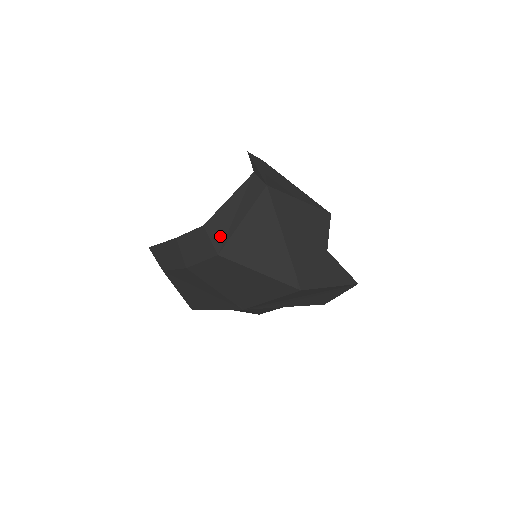
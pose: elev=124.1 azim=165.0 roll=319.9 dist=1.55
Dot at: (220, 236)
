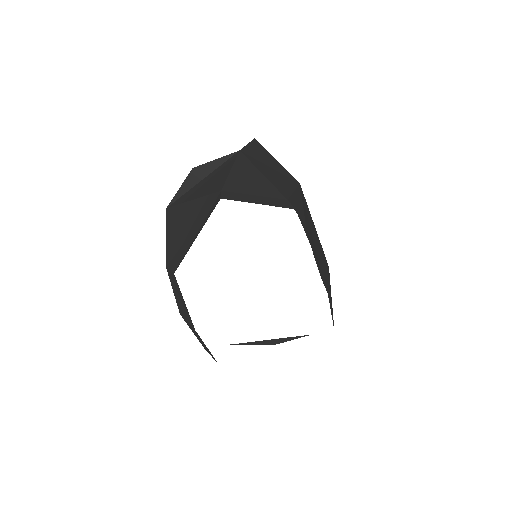
Dot at: occluded
